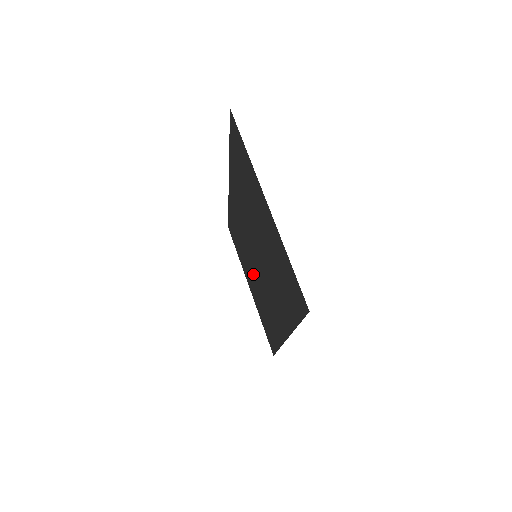
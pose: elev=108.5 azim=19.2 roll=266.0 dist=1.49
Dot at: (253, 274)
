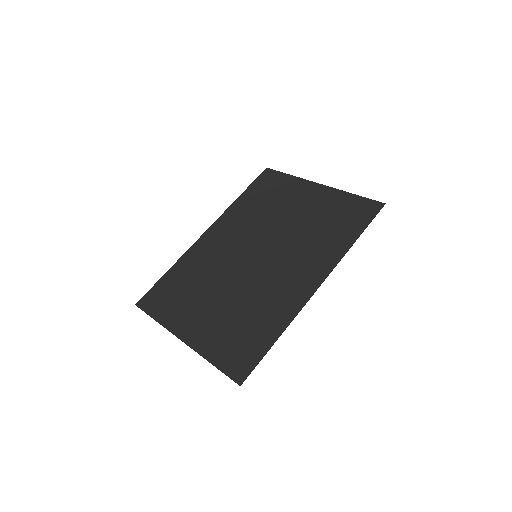
Dot at: (225, 293)
